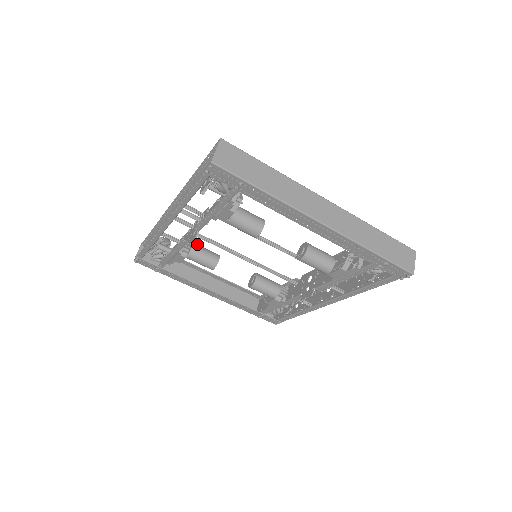
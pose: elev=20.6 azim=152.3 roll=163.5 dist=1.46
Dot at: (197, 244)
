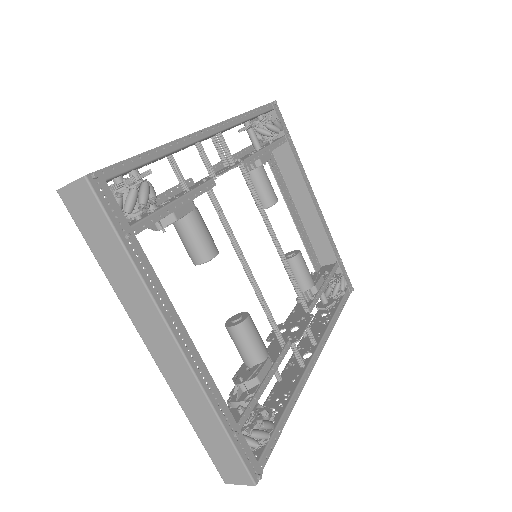
Dot at: (260, 173)
